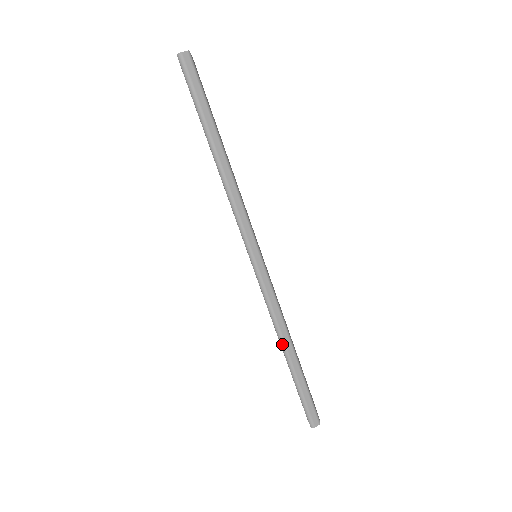
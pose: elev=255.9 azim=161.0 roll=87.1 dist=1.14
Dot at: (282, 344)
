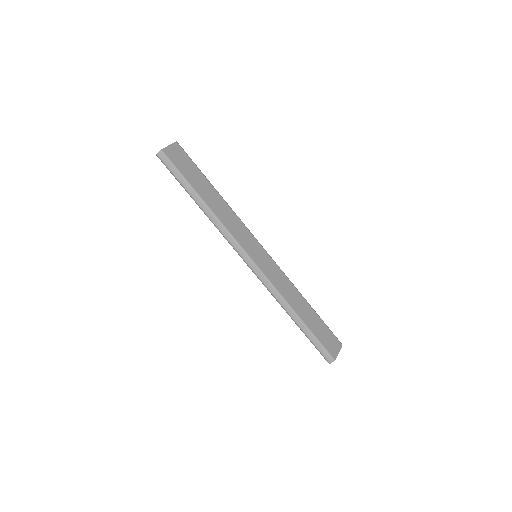
Dot at: (286, 312)
